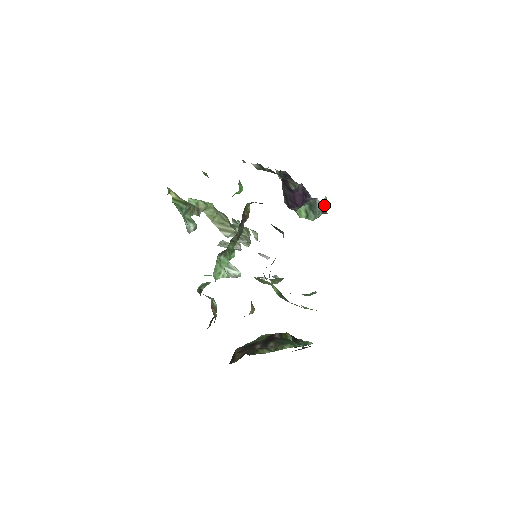
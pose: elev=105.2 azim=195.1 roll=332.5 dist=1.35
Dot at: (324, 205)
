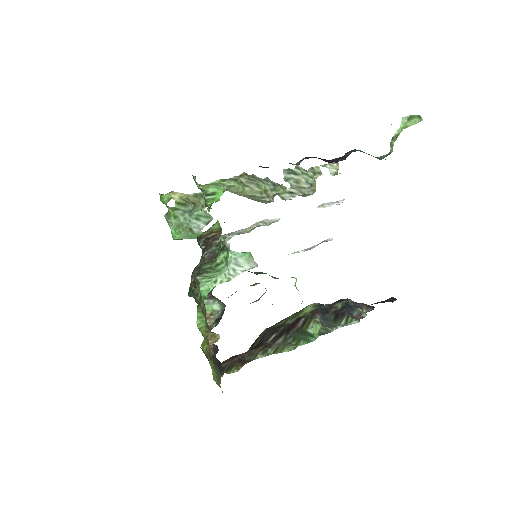
Dot at: (410, 124)
